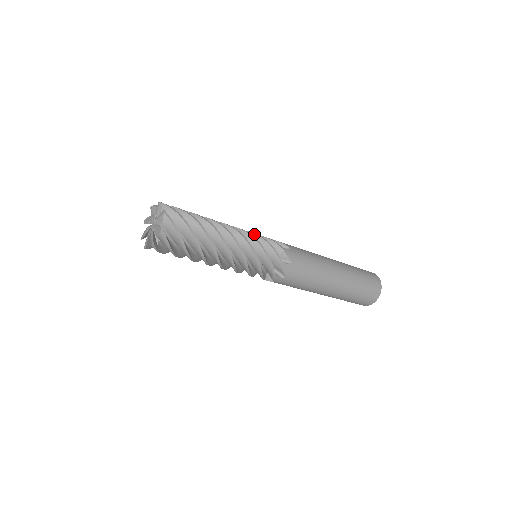
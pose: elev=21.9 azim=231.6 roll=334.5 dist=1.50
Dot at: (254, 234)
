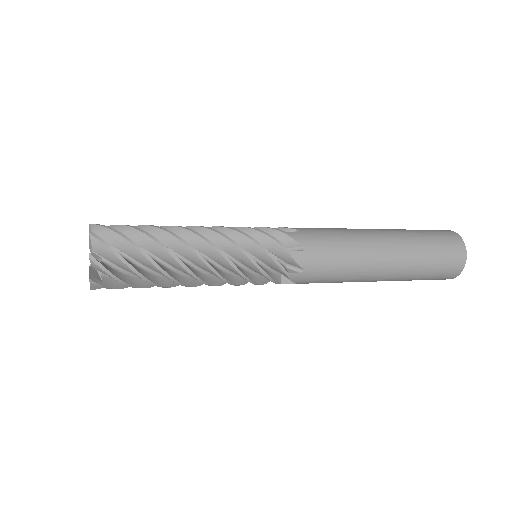
Dot at: (248, 260)
